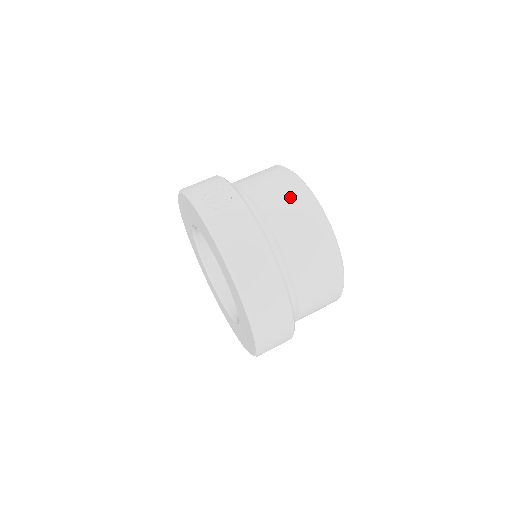
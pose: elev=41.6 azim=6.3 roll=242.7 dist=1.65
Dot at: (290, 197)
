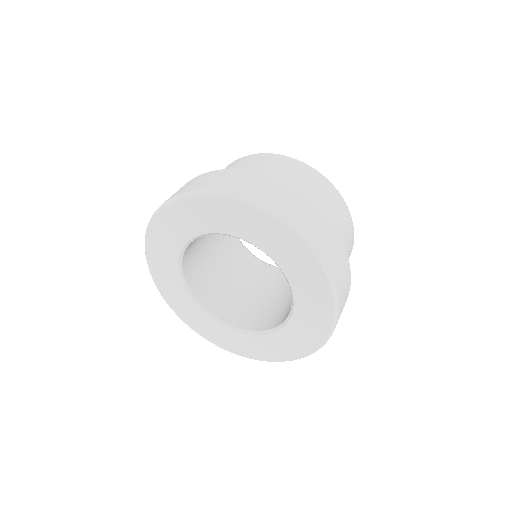
Dot at: occluded
